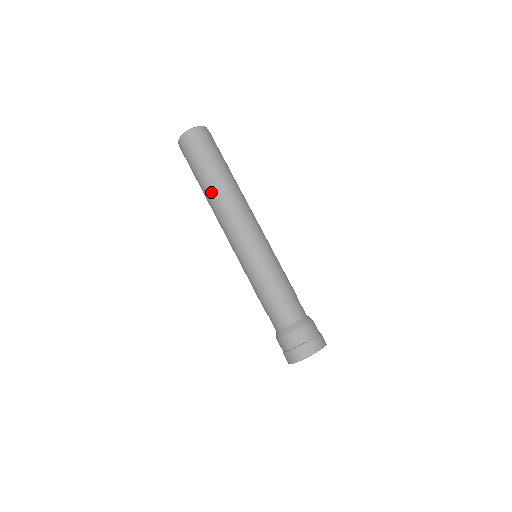
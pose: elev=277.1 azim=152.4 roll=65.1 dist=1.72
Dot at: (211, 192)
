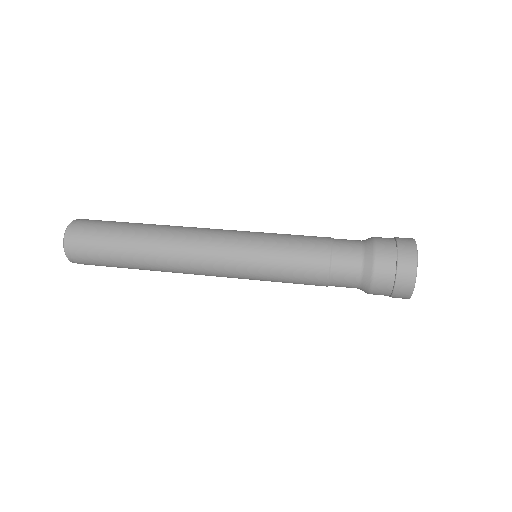
Dot at: (157, 225)
